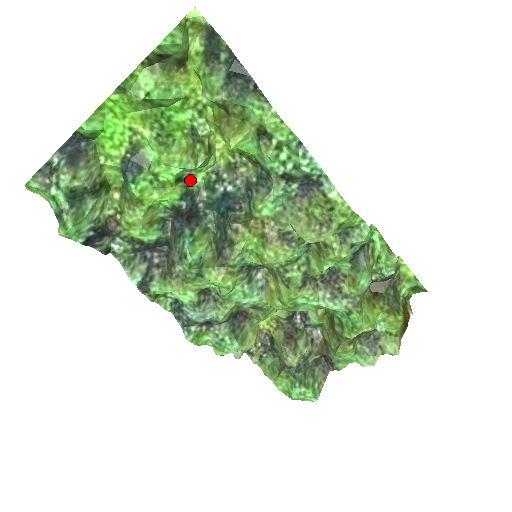
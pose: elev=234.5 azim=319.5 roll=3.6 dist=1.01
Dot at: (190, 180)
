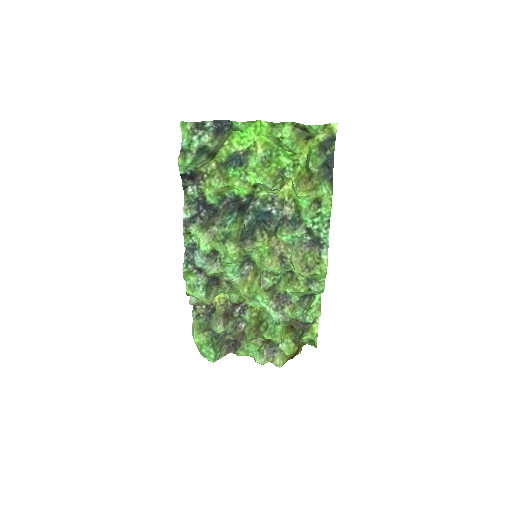
Dot at: (258, 190)
